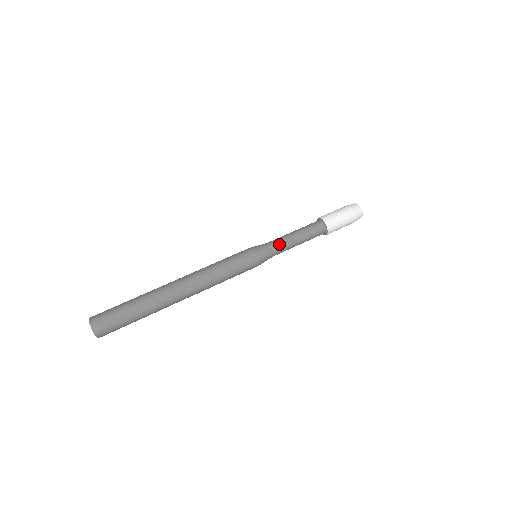
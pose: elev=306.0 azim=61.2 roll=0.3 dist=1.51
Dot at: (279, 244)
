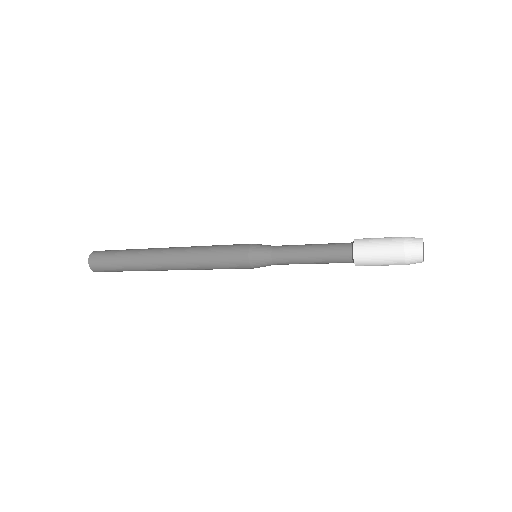
Dot at: (286, 246)
